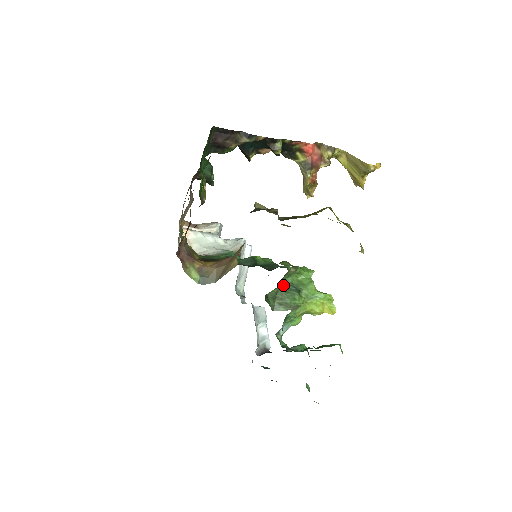
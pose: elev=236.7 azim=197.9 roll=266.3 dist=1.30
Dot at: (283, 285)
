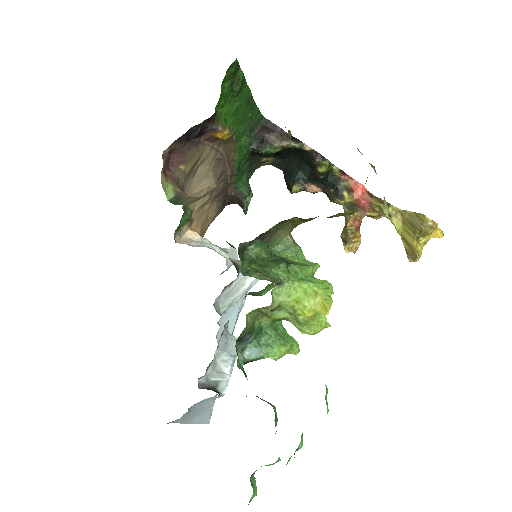
Dot at: (270, 255)
